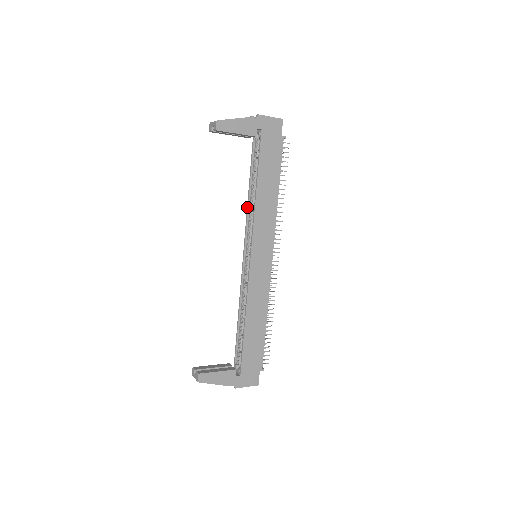
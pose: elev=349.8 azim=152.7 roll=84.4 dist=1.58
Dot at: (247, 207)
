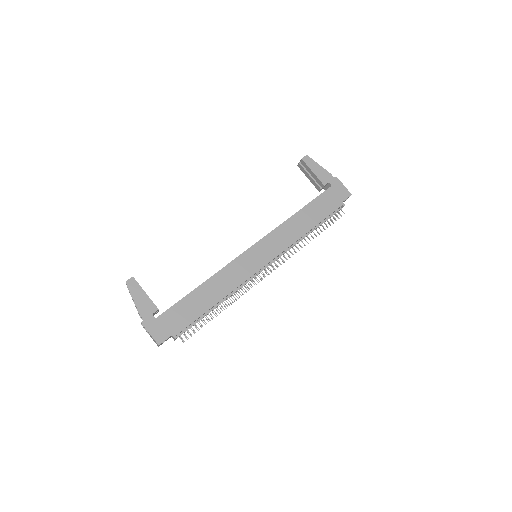
Dot at: occluded
